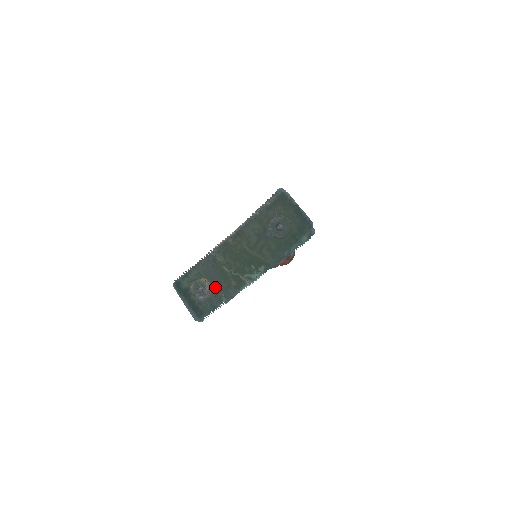
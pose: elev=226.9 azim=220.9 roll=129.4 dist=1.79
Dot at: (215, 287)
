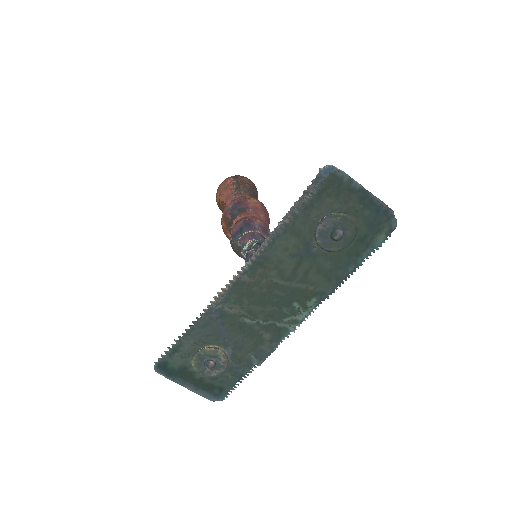
Dot at: (235, 351)
